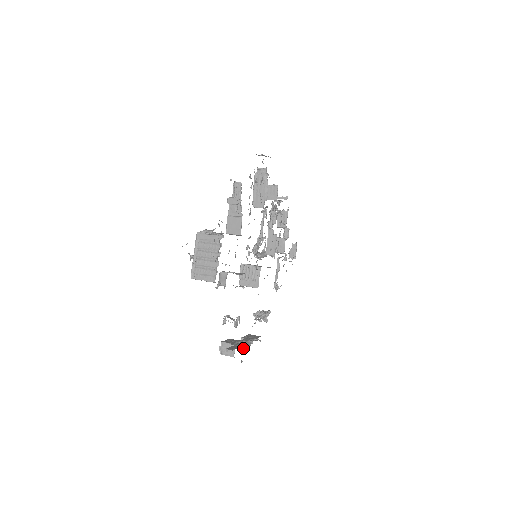
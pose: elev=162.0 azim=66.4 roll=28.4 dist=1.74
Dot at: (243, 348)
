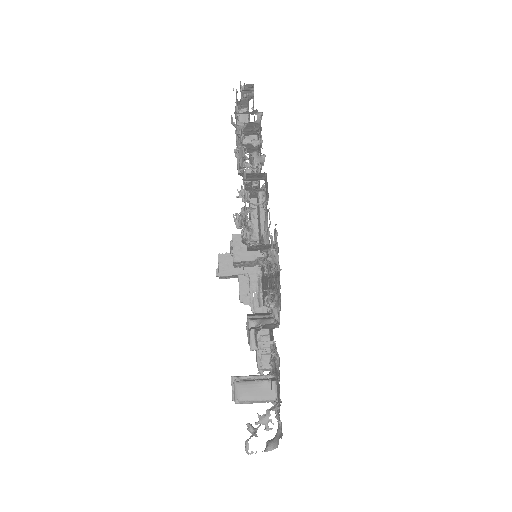
Dot at: (261, 300)
